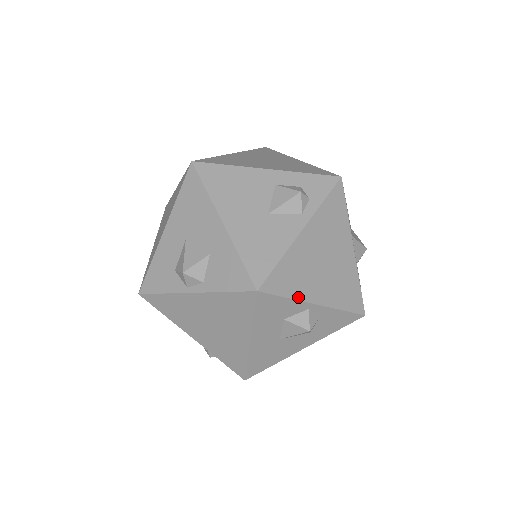
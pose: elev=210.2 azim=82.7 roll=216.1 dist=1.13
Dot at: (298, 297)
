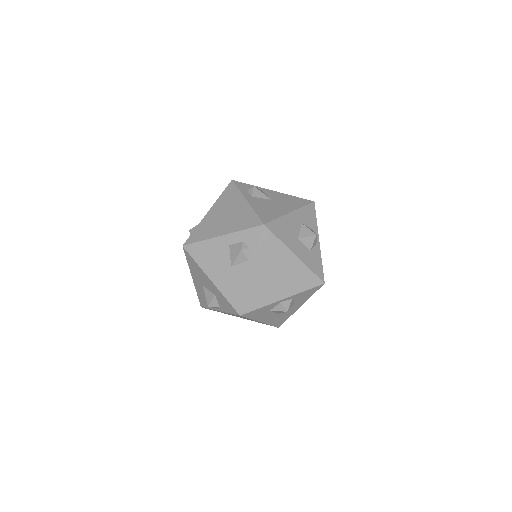
Dot at: (268, 303)
